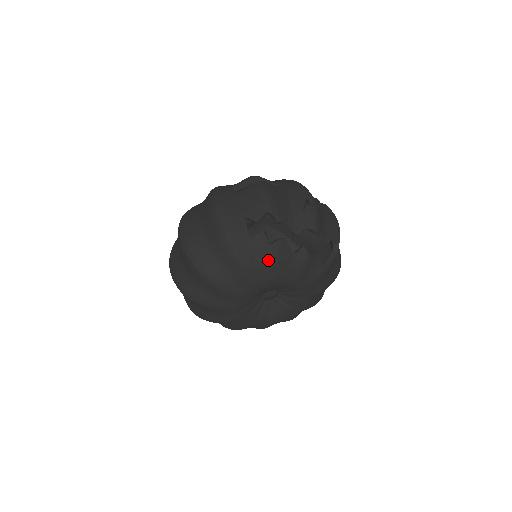
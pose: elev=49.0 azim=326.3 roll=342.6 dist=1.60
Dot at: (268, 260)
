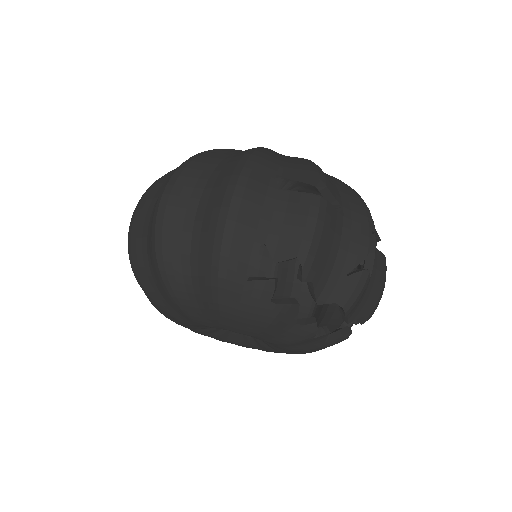
Dot at: (258, 316)
